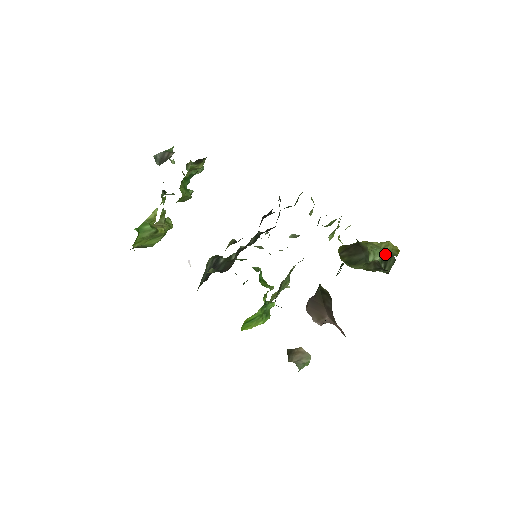
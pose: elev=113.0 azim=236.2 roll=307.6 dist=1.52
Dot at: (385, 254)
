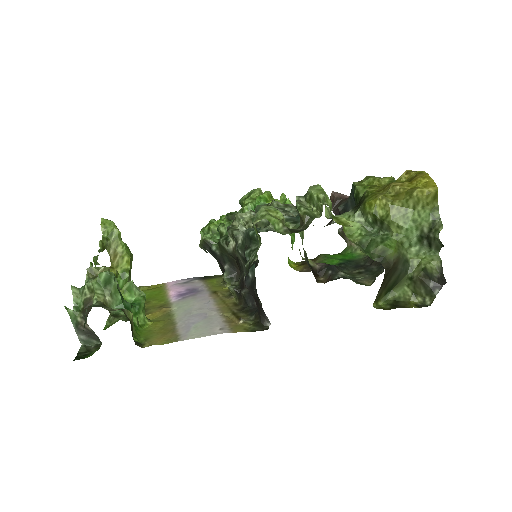
Dot at: (422, 226)
